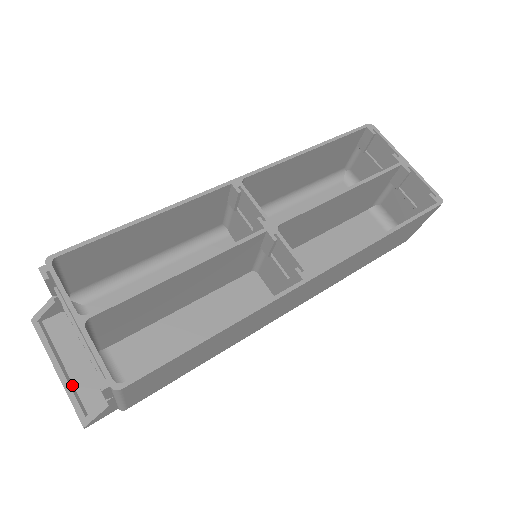
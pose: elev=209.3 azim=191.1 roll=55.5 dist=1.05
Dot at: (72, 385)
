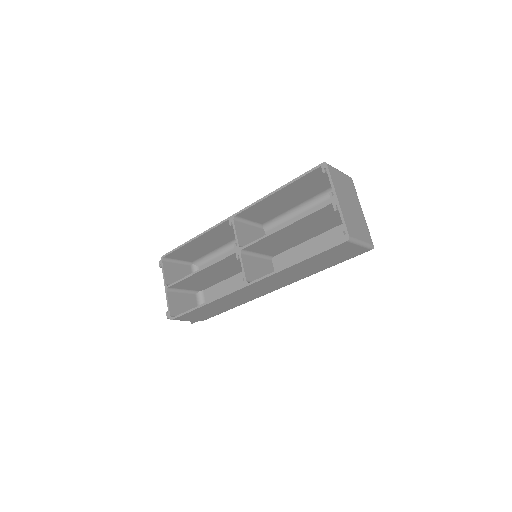
Dot at: occluded
